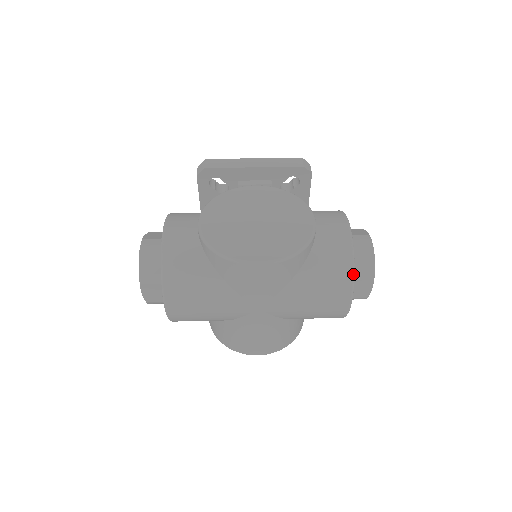
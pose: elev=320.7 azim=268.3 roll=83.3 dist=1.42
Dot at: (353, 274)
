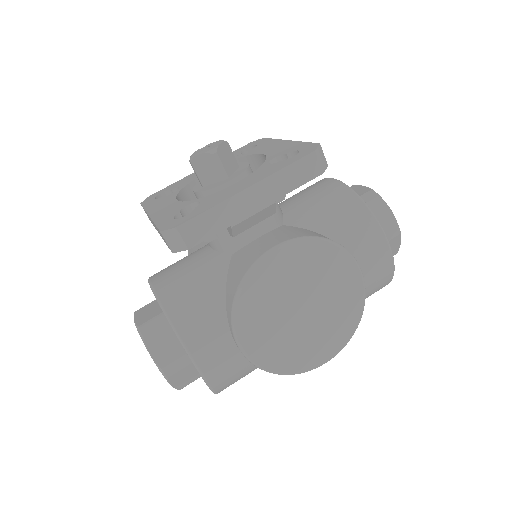
Dot at: occluded
